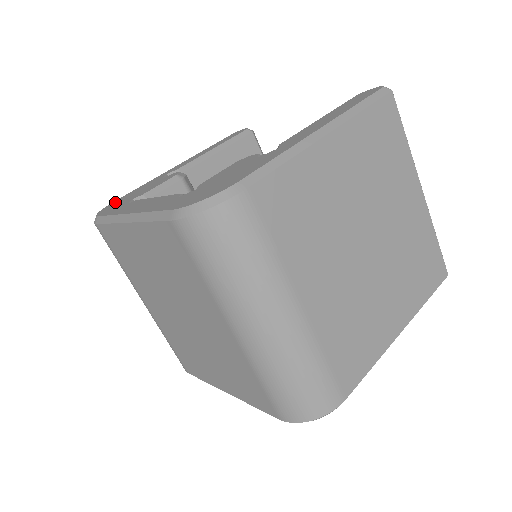
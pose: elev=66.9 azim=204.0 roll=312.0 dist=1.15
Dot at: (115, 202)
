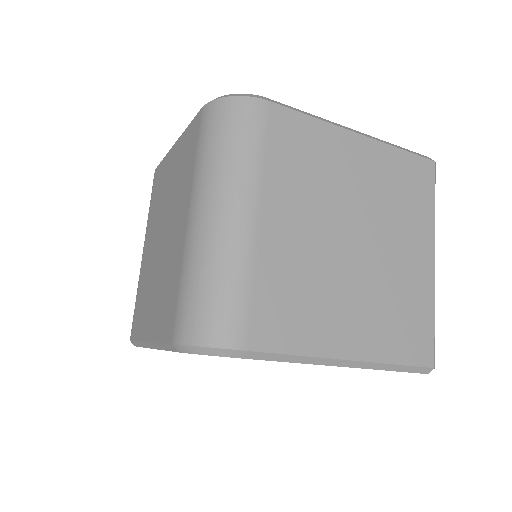
Dot at: occluded
